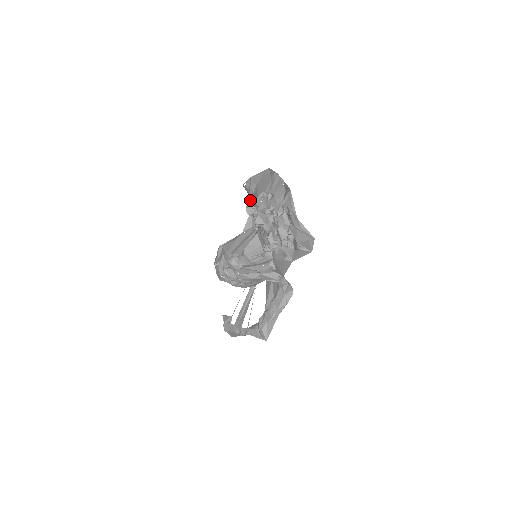
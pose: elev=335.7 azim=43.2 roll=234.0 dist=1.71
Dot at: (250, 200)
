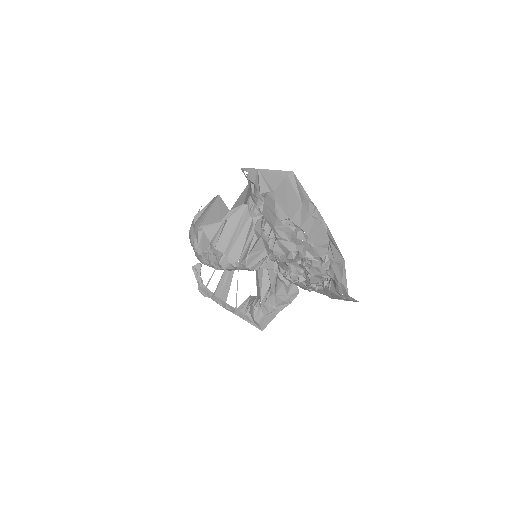
Dot at: (259, 207)
